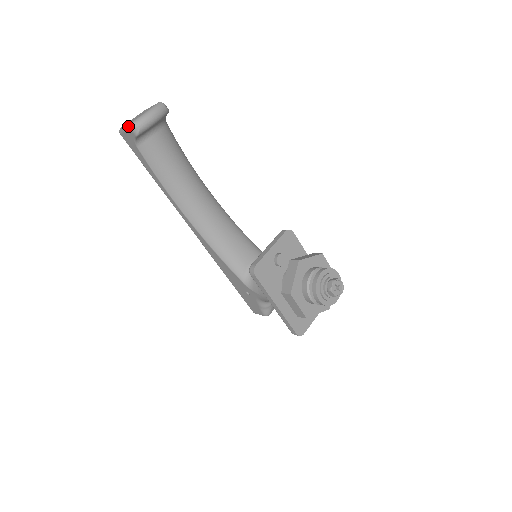
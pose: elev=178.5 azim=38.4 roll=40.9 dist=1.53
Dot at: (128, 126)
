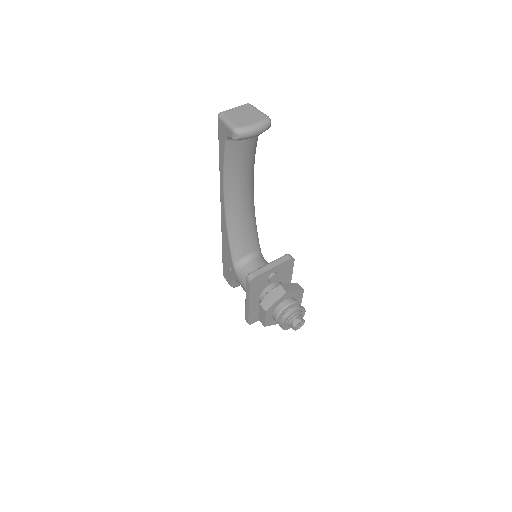
Dot at: (231, 127)
